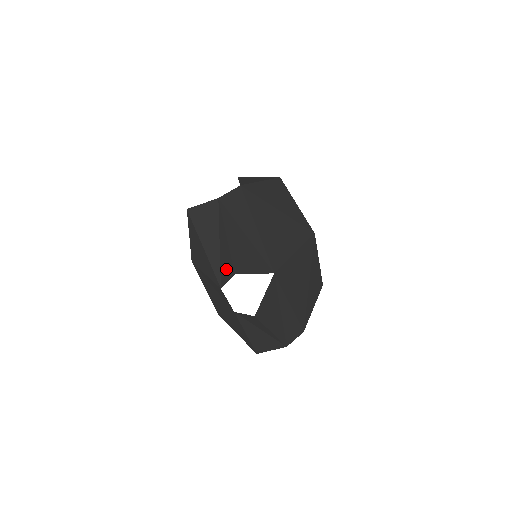
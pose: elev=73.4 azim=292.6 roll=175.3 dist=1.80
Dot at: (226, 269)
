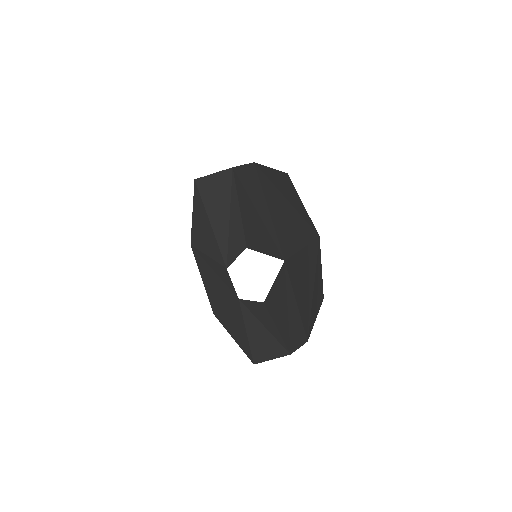
Dot at: (236, 244)
